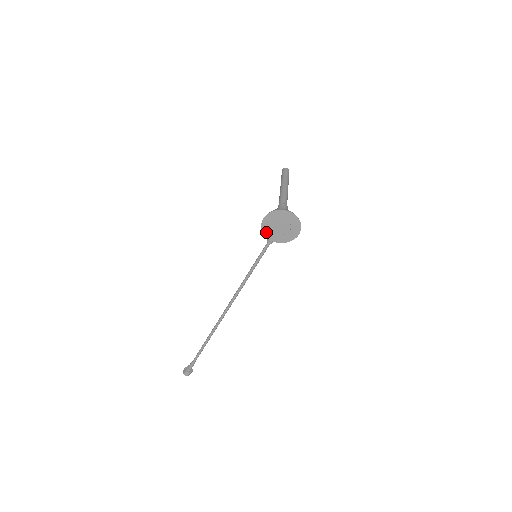
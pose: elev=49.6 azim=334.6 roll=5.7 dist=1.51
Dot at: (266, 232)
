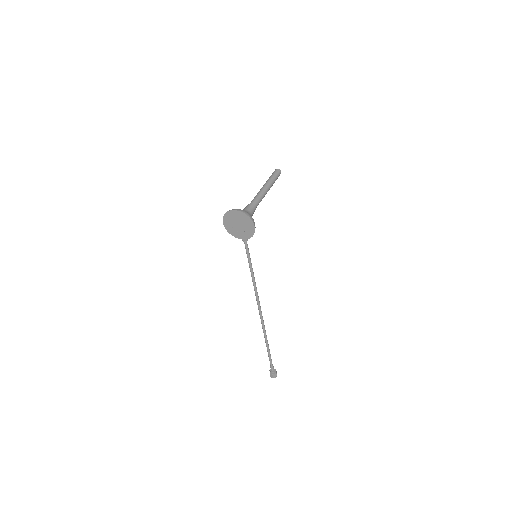
Dot at: (233, 233)
